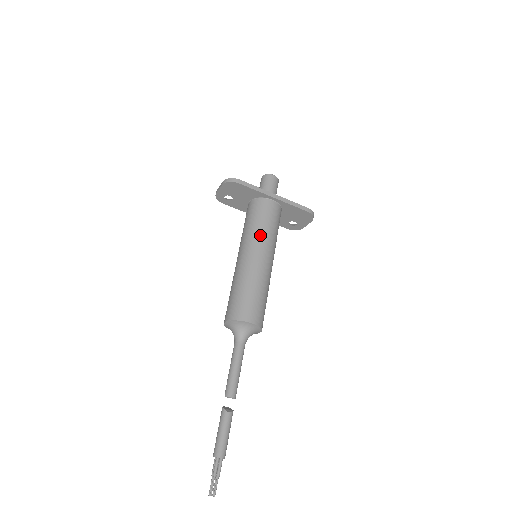
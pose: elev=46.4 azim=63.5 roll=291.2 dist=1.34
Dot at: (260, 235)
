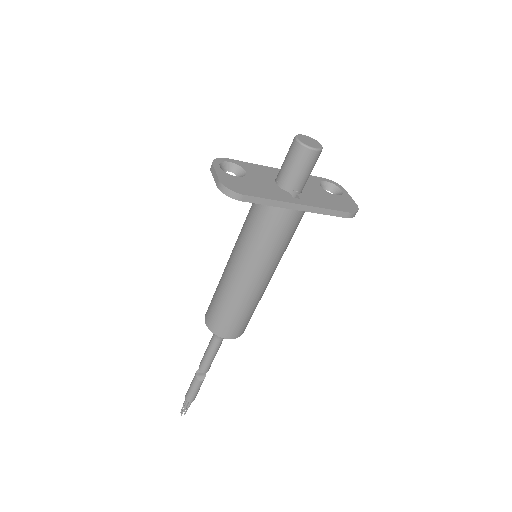
Dot at: (262, 256)
